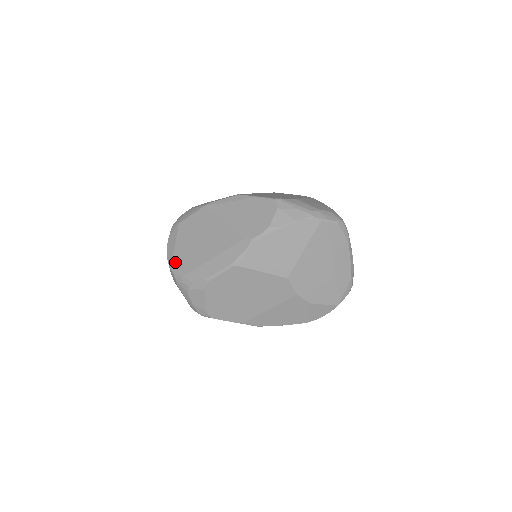
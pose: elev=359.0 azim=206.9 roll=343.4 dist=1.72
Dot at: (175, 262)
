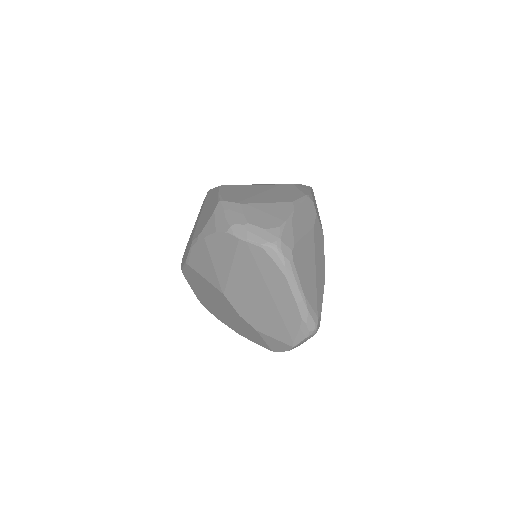
Dot at: occluded
